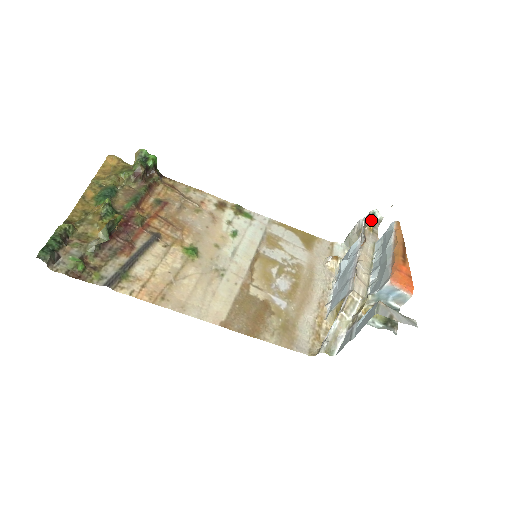
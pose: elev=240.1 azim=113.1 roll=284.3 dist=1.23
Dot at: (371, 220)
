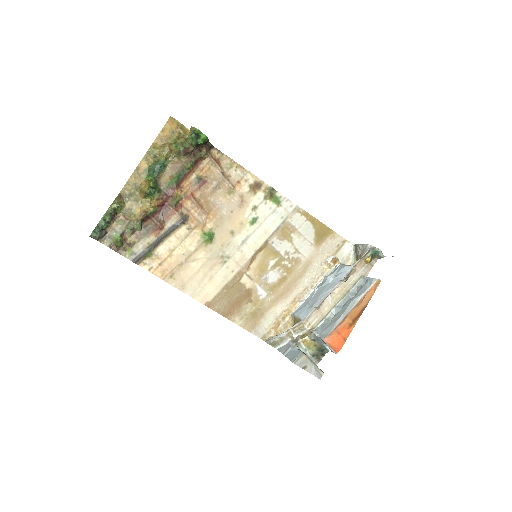
Dot at: (372, 255)
